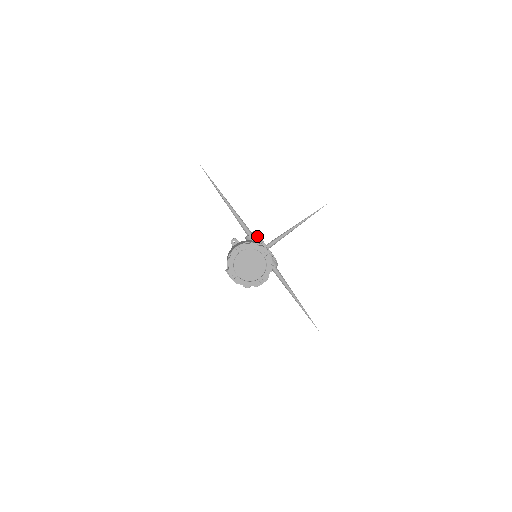
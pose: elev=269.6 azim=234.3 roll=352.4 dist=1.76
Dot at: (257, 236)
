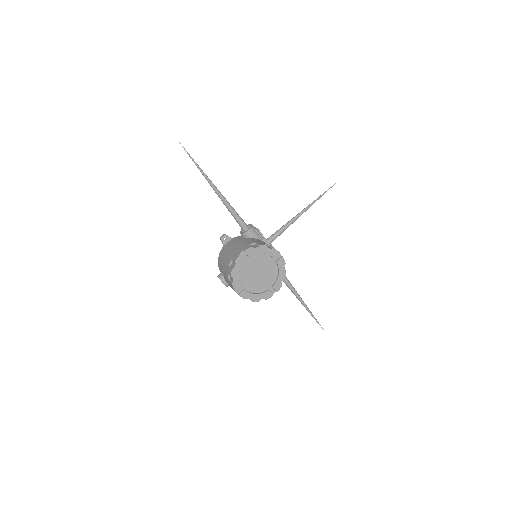
Dot at: (256, 231)
